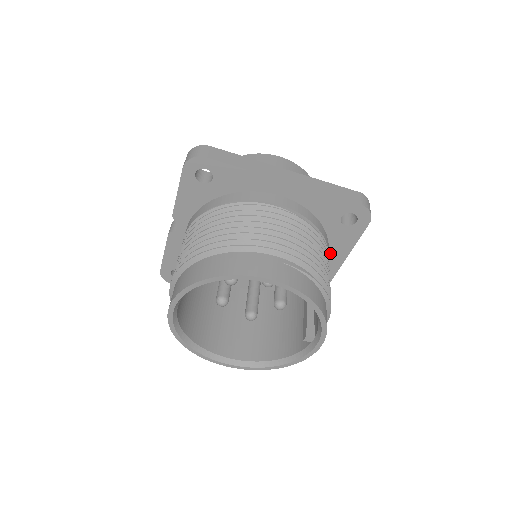
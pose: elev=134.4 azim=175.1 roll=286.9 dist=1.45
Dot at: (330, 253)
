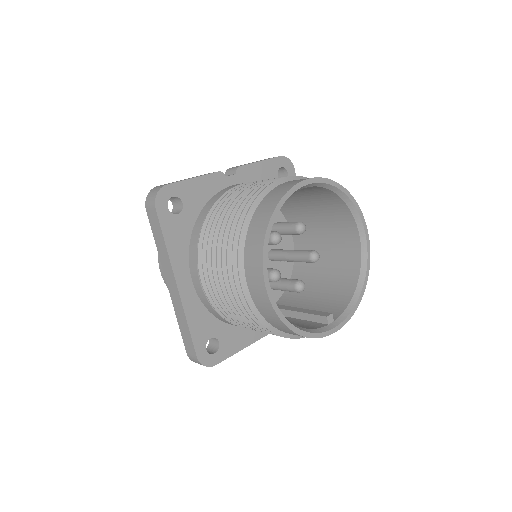
Dot at: occluded
